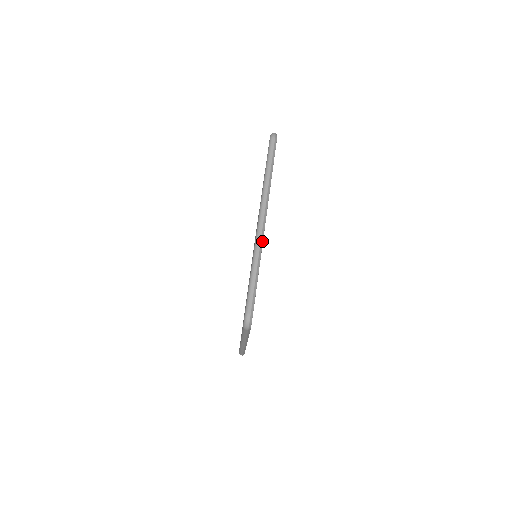
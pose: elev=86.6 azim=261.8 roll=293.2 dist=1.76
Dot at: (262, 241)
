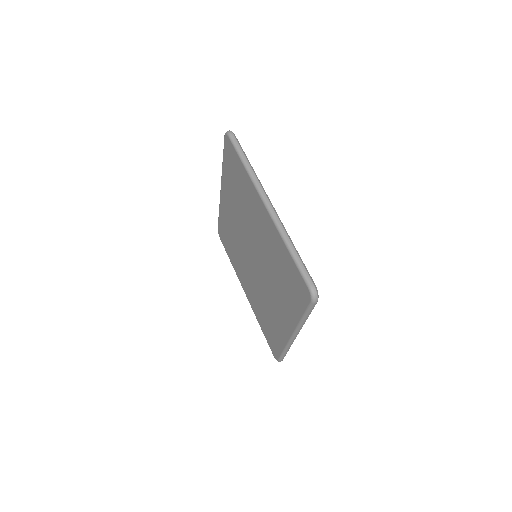
Dot at: occluded
